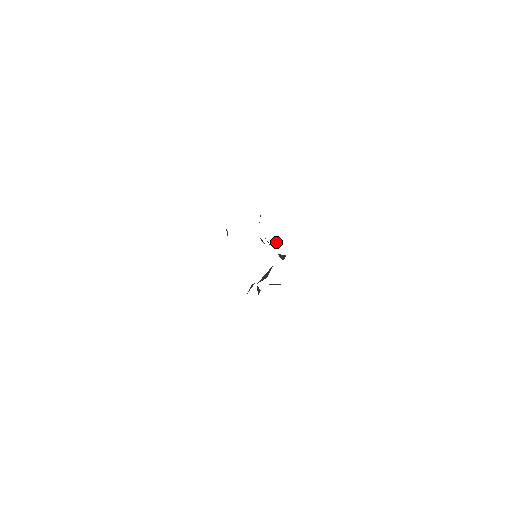
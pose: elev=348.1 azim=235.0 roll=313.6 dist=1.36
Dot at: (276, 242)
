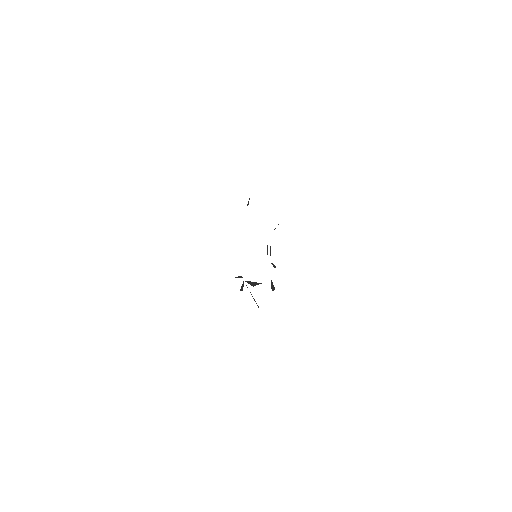
Dot at: (275, 267)
